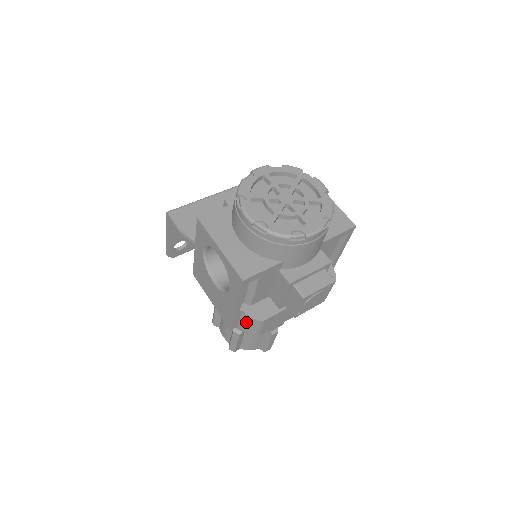
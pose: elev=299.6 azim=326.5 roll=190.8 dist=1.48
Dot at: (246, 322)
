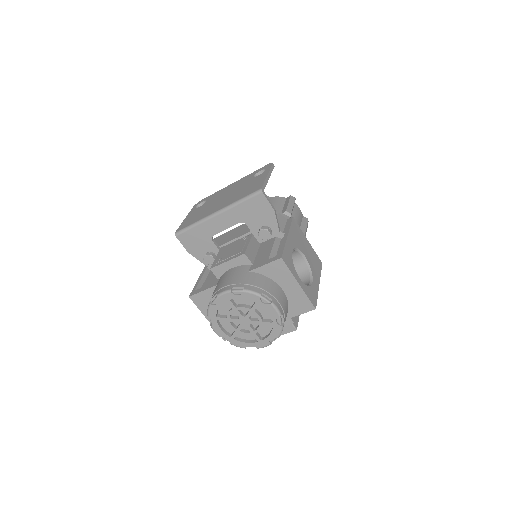
Dot at: occluded
